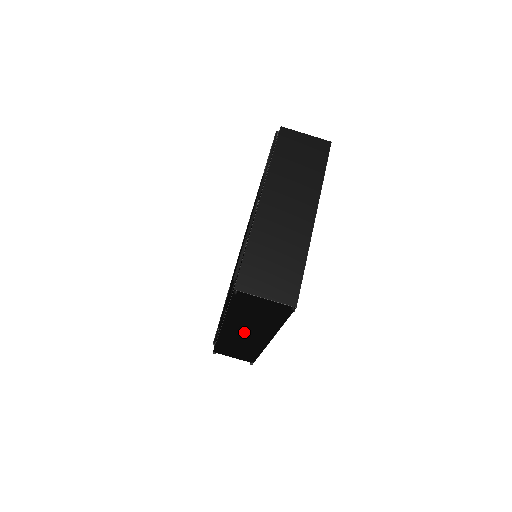
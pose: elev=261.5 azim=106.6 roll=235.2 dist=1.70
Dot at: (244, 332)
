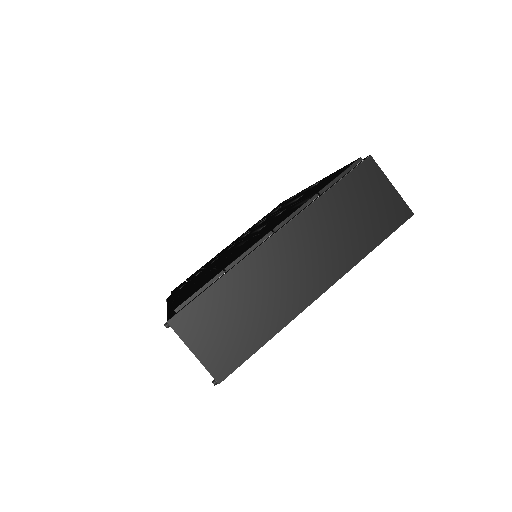
Dot at: occluded
